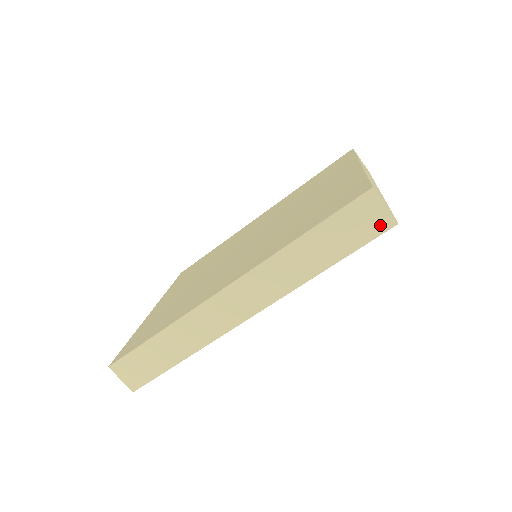
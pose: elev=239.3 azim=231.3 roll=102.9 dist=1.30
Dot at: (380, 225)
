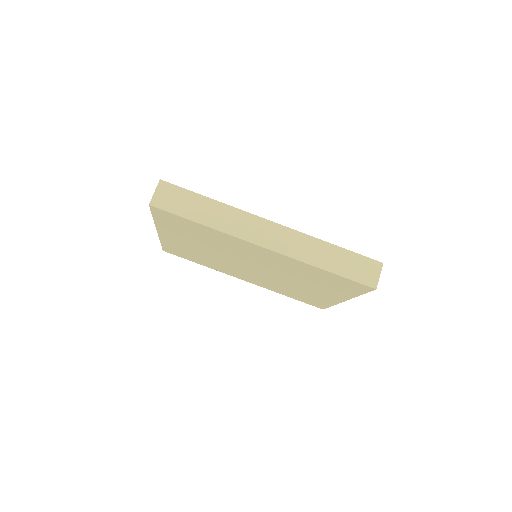
Dot at: (369, 281)
